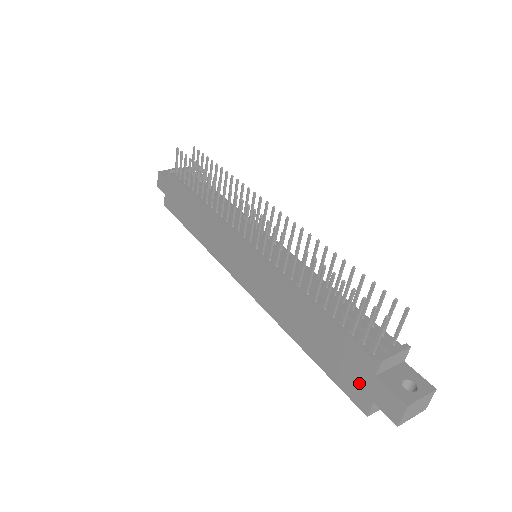
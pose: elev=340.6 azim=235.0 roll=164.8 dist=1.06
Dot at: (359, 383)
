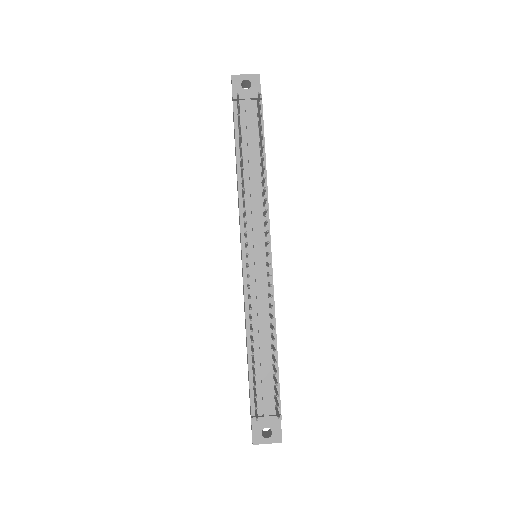
Dot at: occluded
